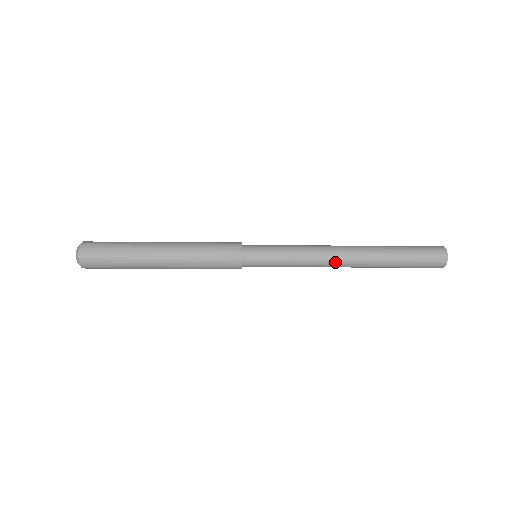
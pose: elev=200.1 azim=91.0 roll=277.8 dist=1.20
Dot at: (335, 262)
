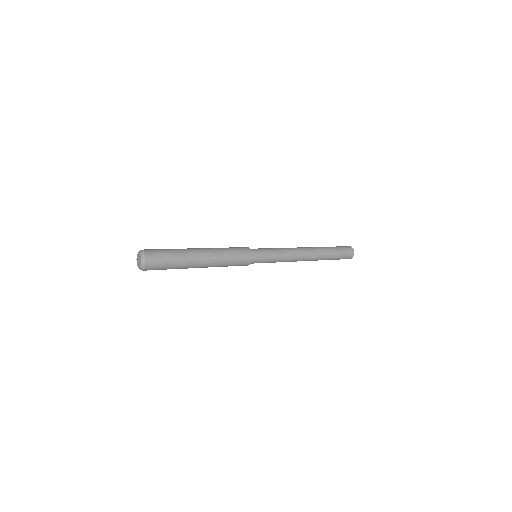
Dot at: (296, 261)
